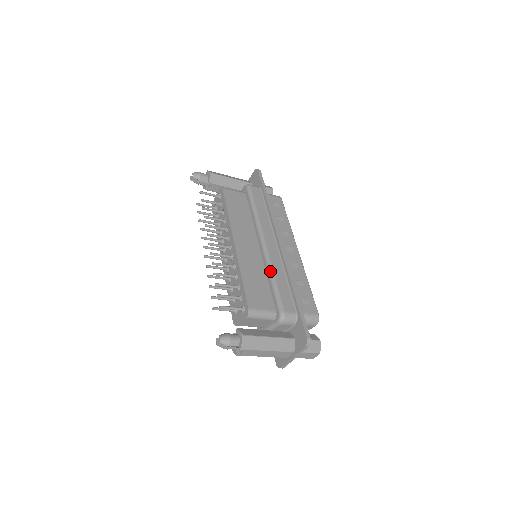
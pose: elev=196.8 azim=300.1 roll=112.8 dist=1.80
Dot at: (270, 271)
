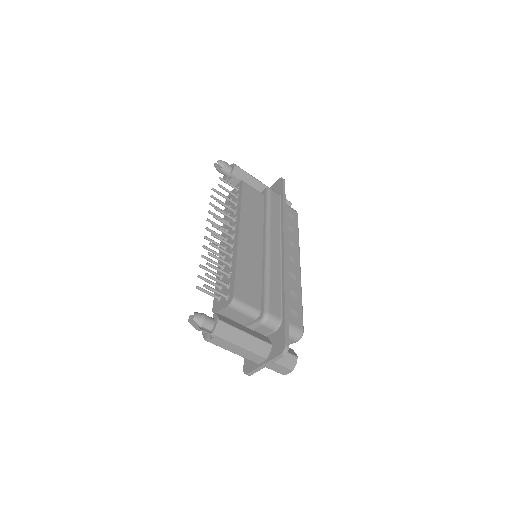
Dot at: (267, 270)
